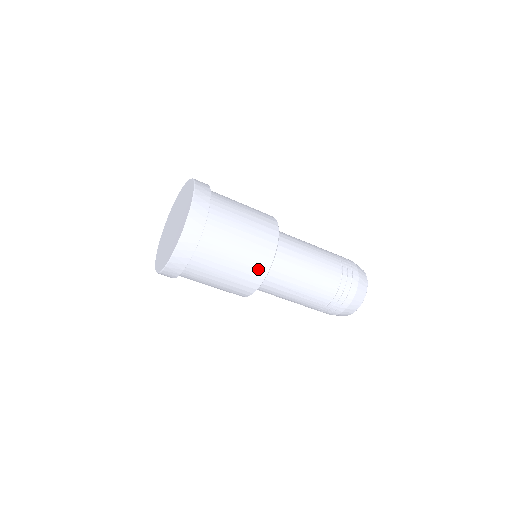
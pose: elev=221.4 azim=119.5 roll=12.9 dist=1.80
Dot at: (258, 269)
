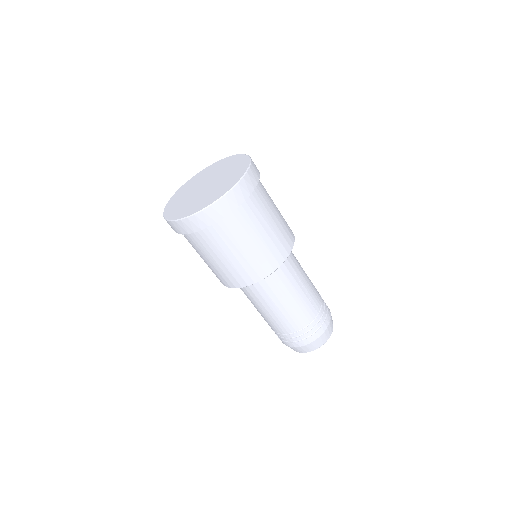
Dot at: (289, 232)
